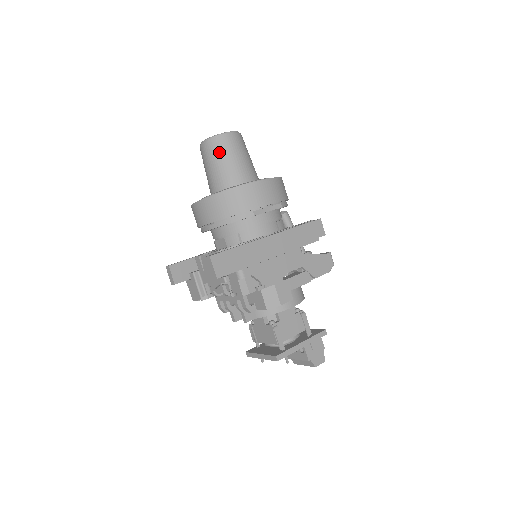
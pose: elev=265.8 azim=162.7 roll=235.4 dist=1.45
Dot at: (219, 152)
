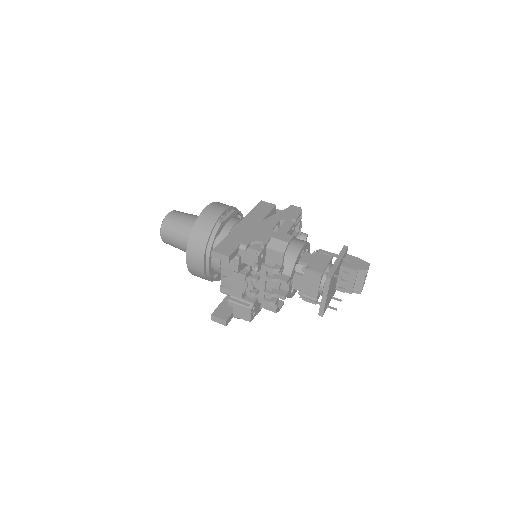
Dot at: (173, 225)
